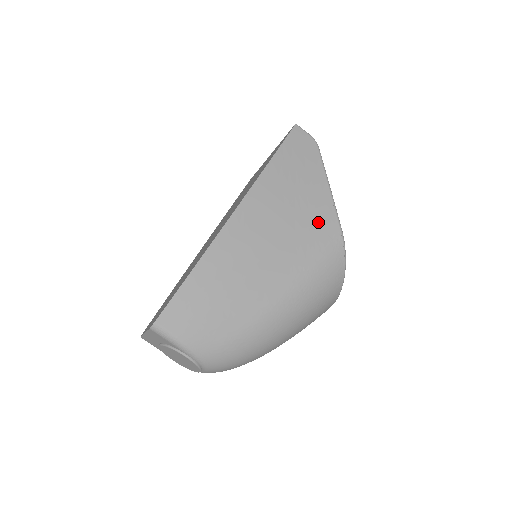
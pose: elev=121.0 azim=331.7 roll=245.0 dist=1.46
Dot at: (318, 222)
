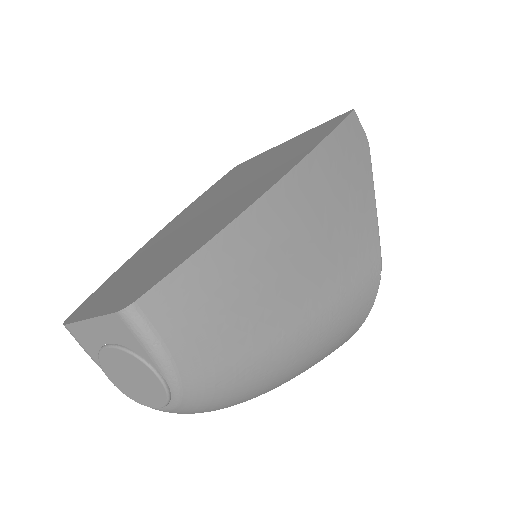
Dot at: (362, 236)
